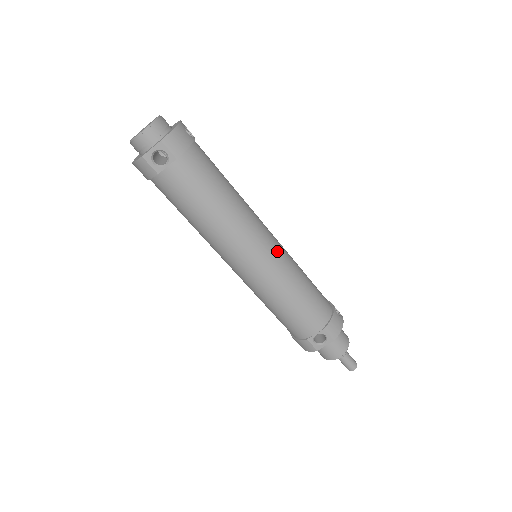
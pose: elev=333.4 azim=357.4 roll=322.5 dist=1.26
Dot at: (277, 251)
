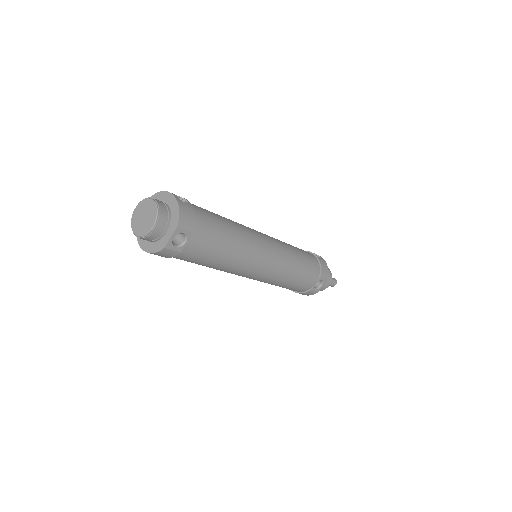
Dot at: (276, 246)
